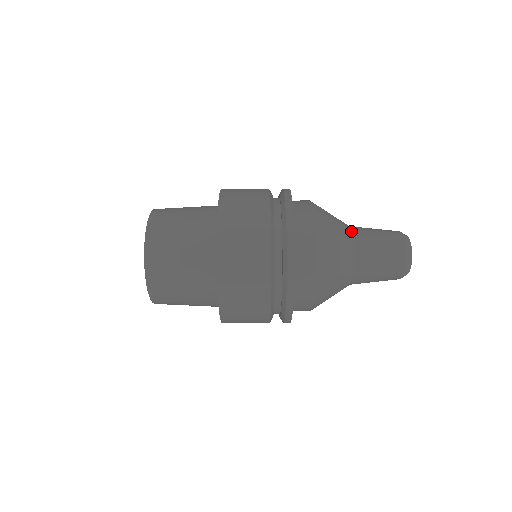
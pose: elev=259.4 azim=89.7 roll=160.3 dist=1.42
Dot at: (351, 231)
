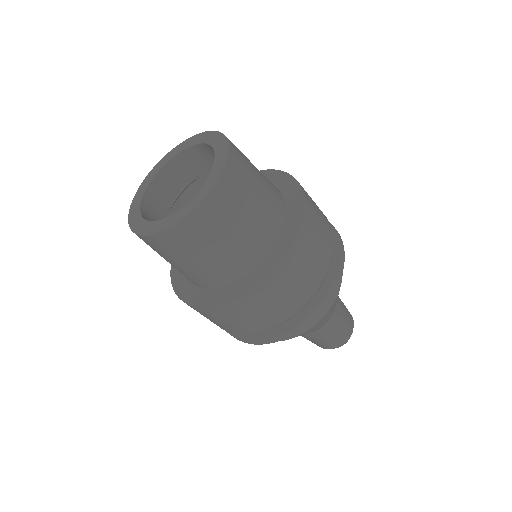
Dot at: (327, 322)
